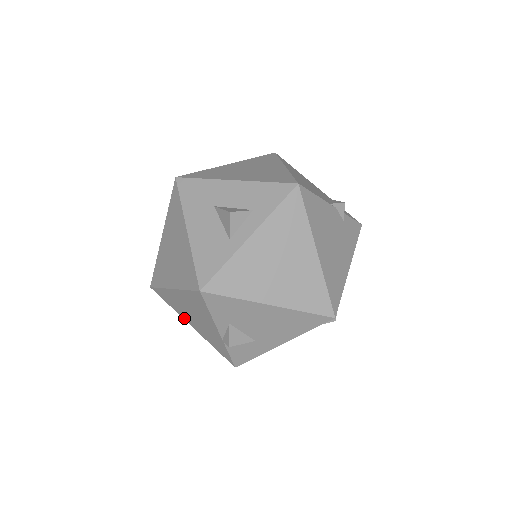
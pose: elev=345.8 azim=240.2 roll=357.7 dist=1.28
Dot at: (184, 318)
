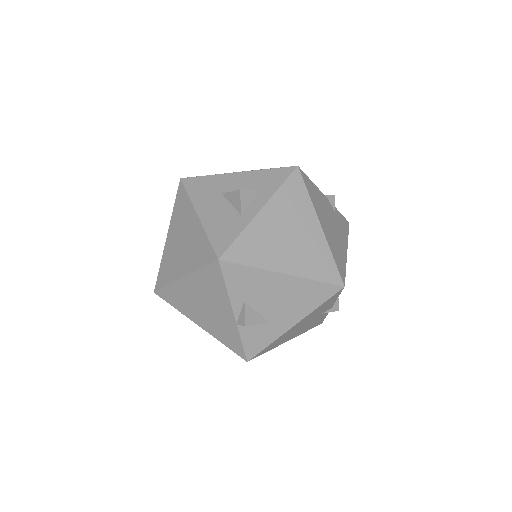
Dot at: (191, 318)
